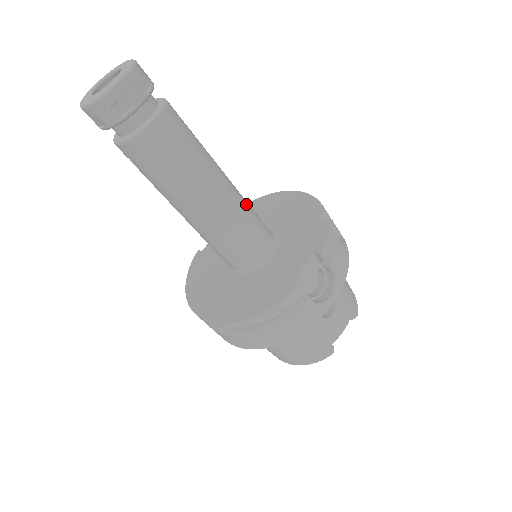
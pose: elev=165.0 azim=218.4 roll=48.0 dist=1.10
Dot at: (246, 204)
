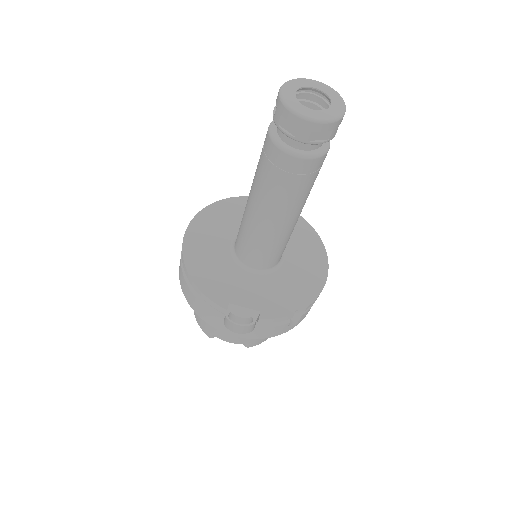
Dot at: (283, 241)
